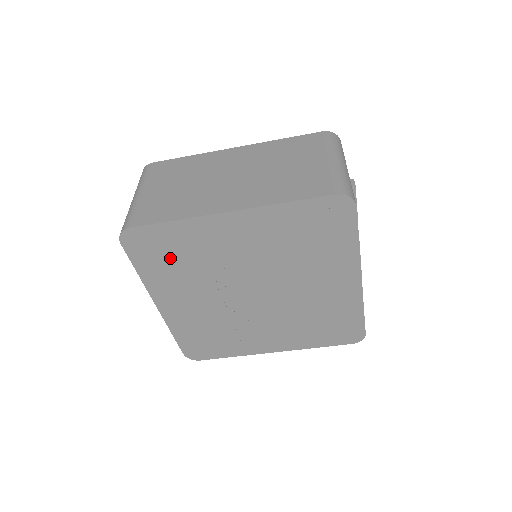
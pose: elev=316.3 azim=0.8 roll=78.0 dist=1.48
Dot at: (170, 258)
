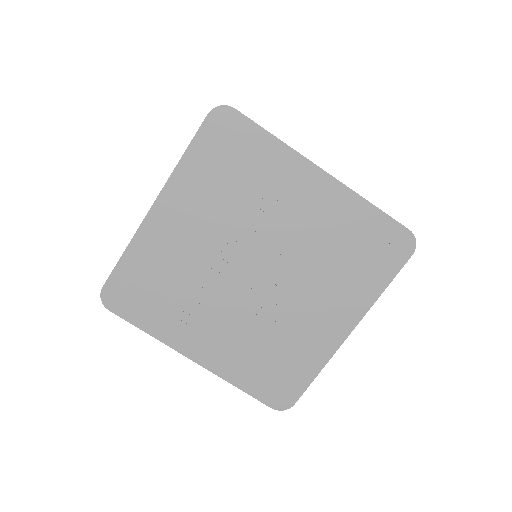
Dot at: (229, 168)
